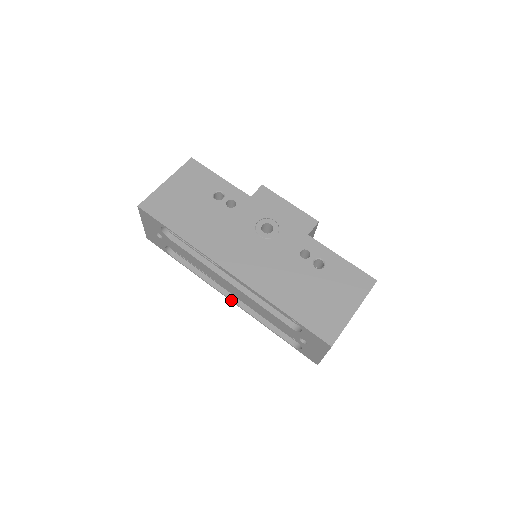
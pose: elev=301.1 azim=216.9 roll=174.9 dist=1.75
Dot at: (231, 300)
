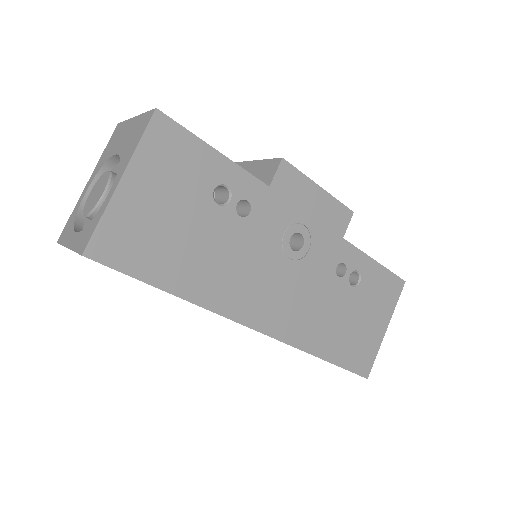
Dot at: occluded
